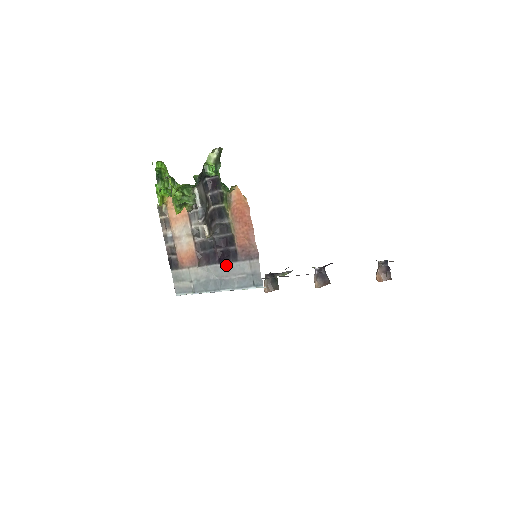
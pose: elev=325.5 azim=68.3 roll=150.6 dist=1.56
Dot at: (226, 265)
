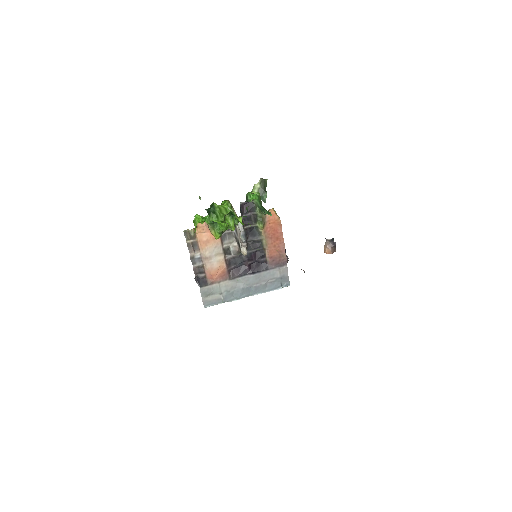
Dot at: (257, 274)
